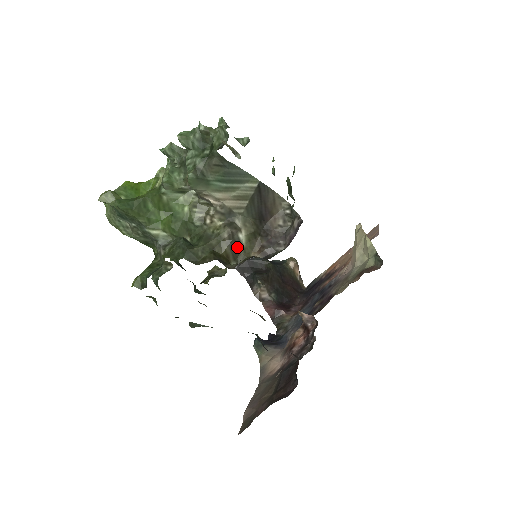
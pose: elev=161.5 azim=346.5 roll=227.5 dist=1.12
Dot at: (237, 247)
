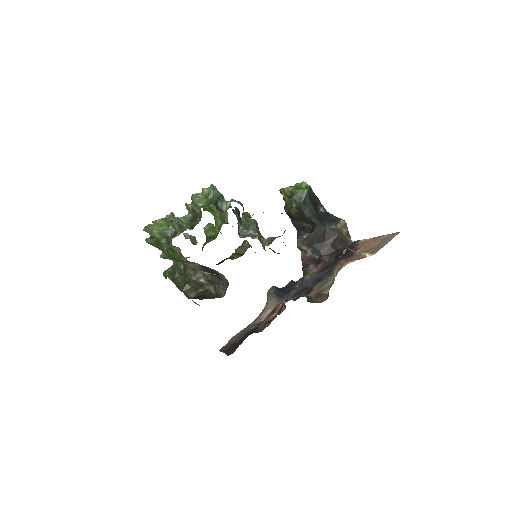
Dot at: (201, 284)
